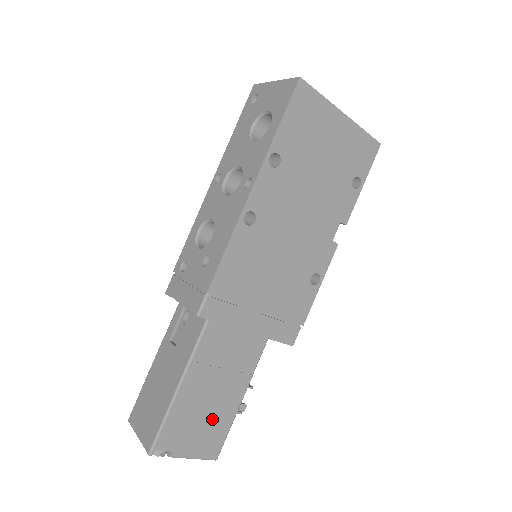
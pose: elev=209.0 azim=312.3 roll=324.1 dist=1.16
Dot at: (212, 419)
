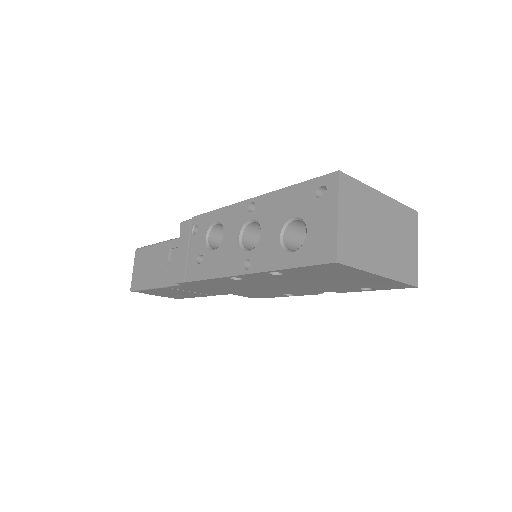
Dot at: (177, 295)
